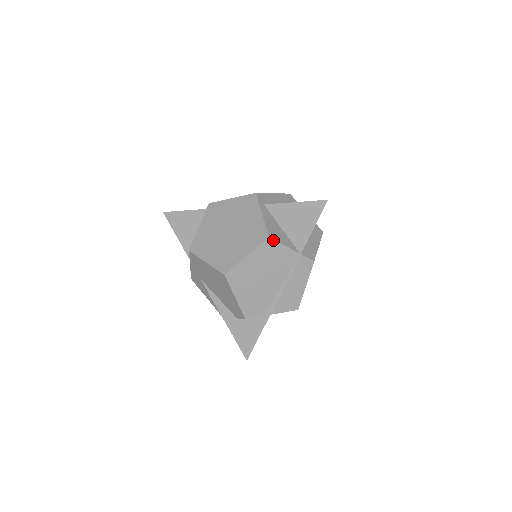
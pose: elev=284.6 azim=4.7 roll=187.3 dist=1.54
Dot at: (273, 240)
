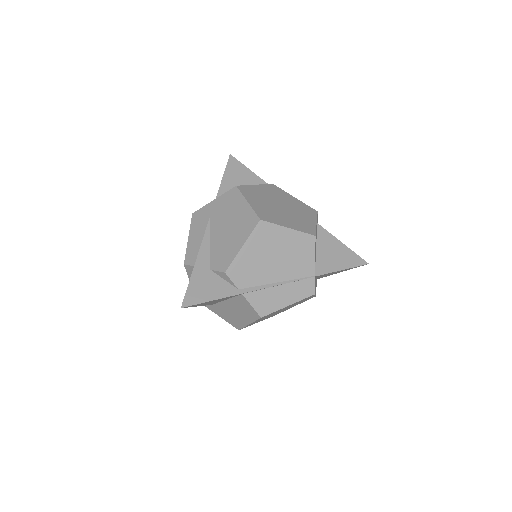
Dot at: (314, 242)
